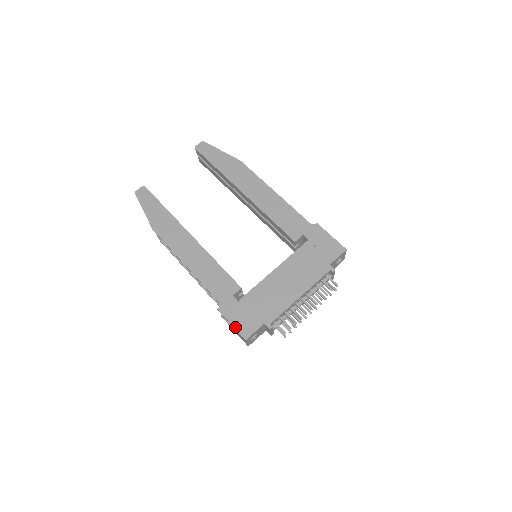
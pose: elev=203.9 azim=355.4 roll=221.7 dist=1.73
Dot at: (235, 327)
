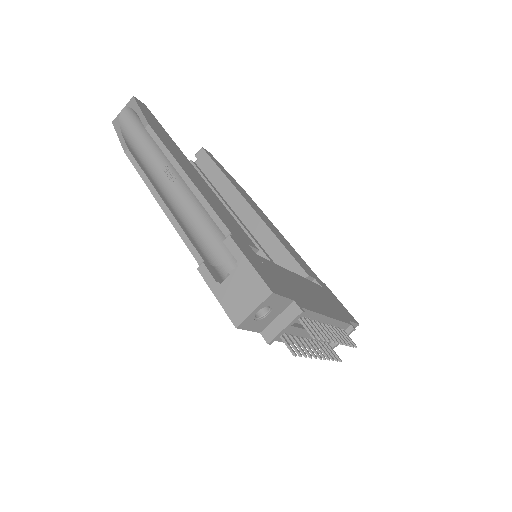
Dot at: (256, 269)
